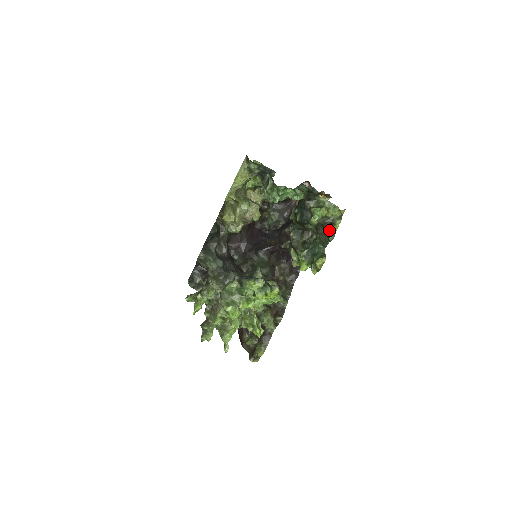
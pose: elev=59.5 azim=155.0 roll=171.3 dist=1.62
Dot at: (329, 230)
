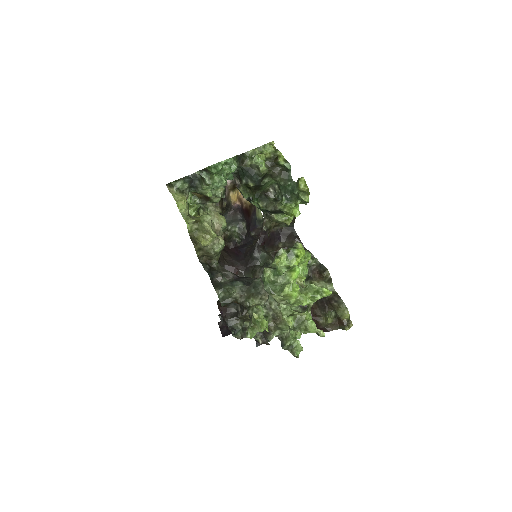
Dot at: (280, 162)
